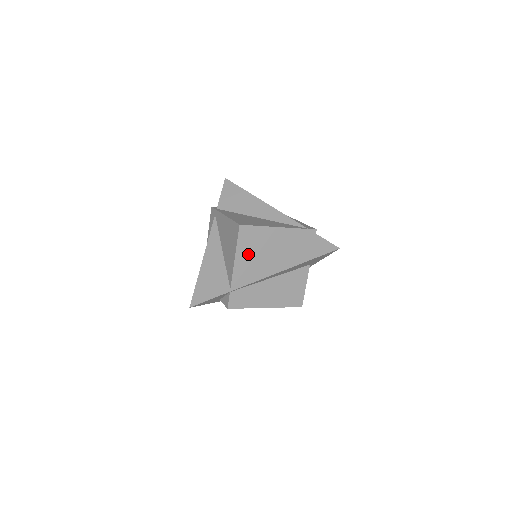
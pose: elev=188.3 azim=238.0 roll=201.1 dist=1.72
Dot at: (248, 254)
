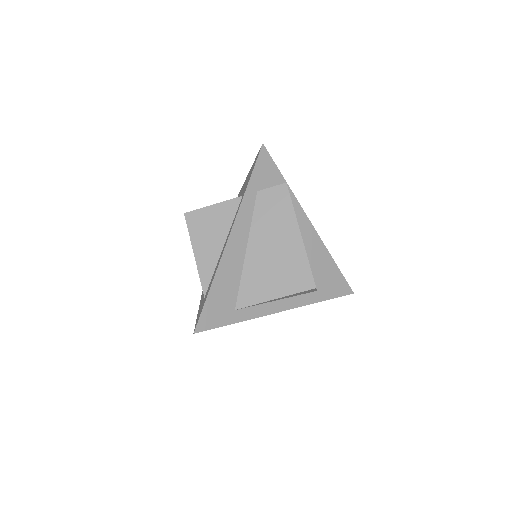
Dot at: occluded
